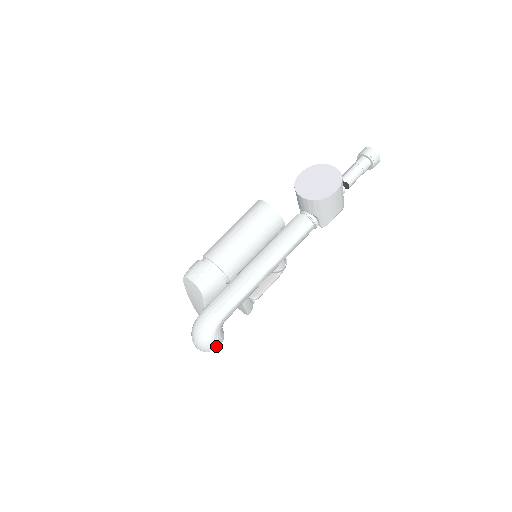
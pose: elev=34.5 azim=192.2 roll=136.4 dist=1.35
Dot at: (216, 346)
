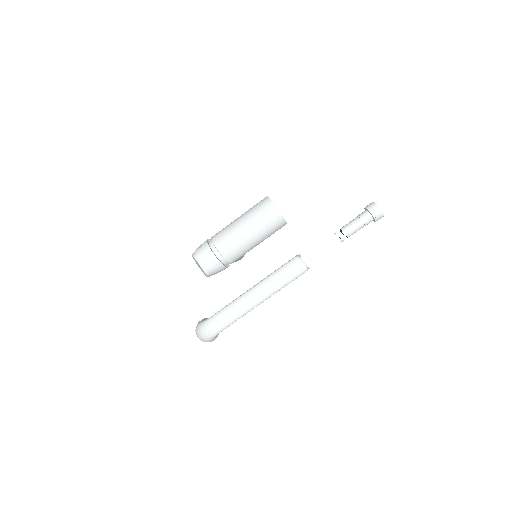
Dot at: occluded
